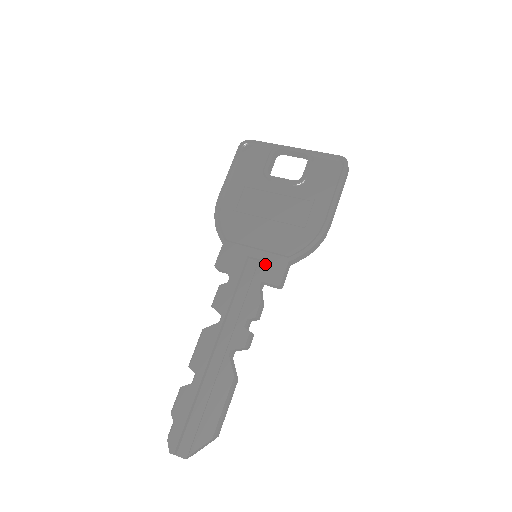
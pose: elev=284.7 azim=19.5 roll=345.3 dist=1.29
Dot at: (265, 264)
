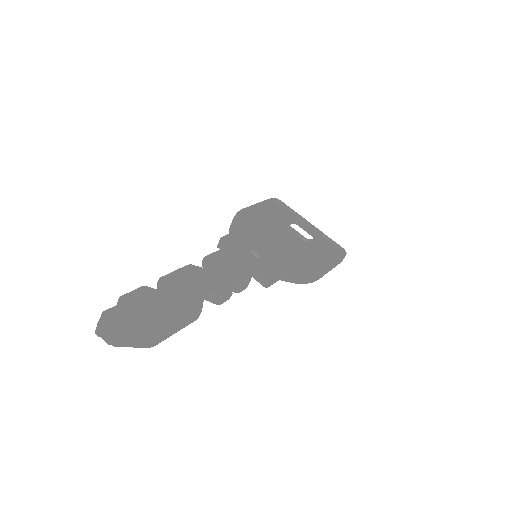
Dot at: (264, 262)
